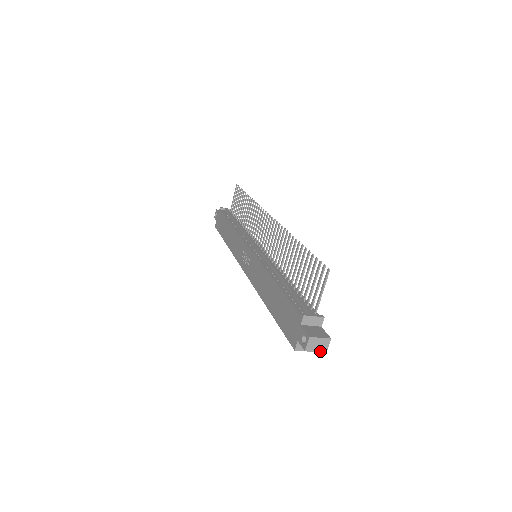
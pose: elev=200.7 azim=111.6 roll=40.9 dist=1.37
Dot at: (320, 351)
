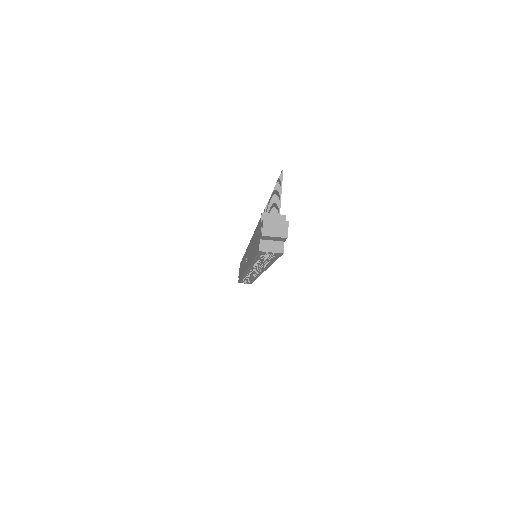
Dot at: (280, 236)
